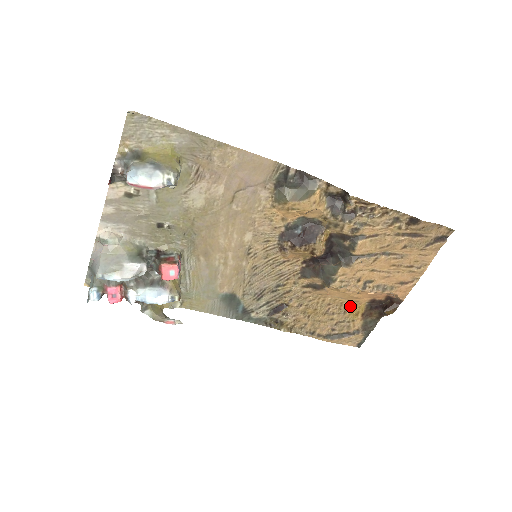
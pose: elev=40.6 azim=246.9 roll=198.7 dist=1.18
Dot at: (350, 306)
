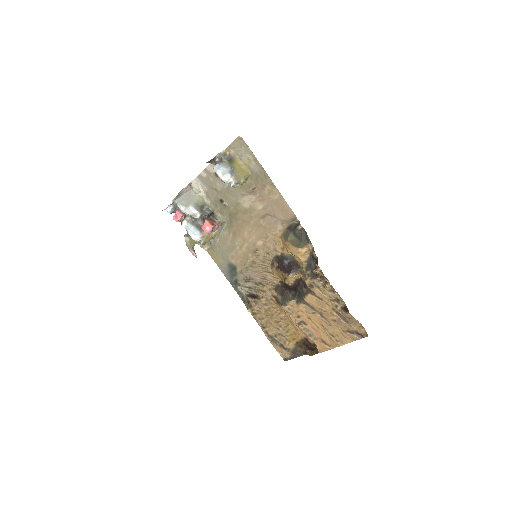
Dot at: (293, 331)
